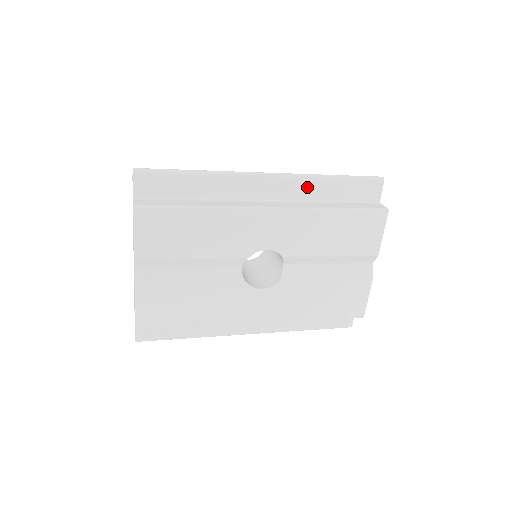
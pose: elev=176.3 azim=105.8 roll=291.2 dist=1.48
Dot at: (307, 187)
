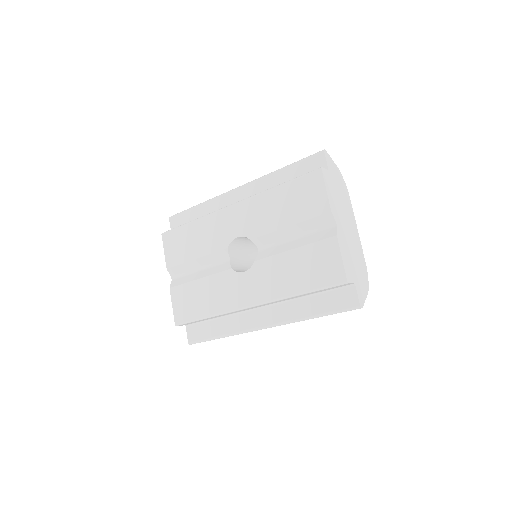
Dot at: (265, 184)
